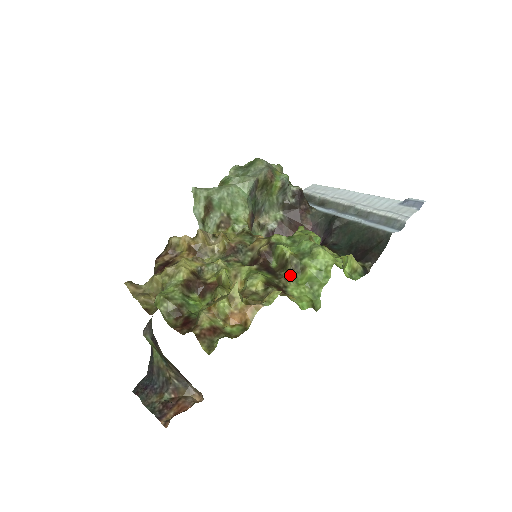
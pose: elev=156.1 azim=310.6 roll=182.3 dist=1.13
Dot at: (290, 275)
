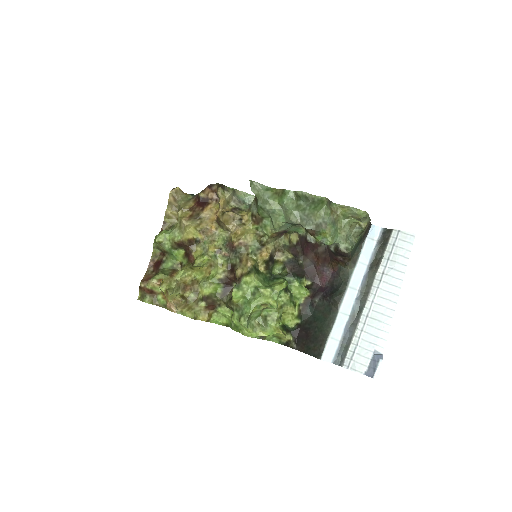
Dot at: (227, 305)
